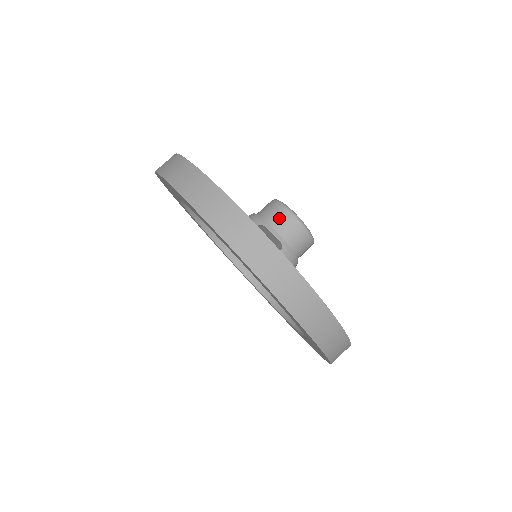
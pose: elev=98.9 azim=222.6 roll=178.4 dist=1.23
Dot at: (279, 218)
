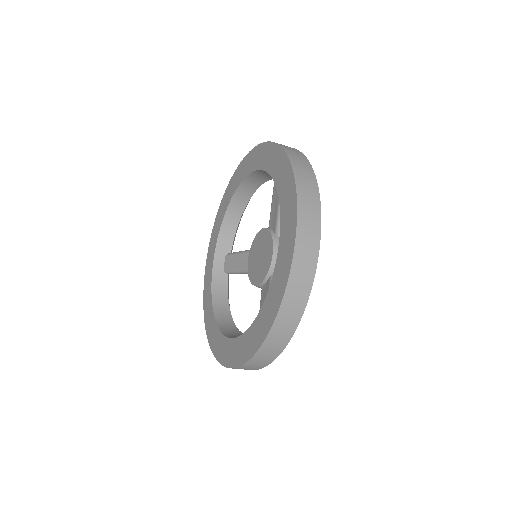
Dot at: occluded
